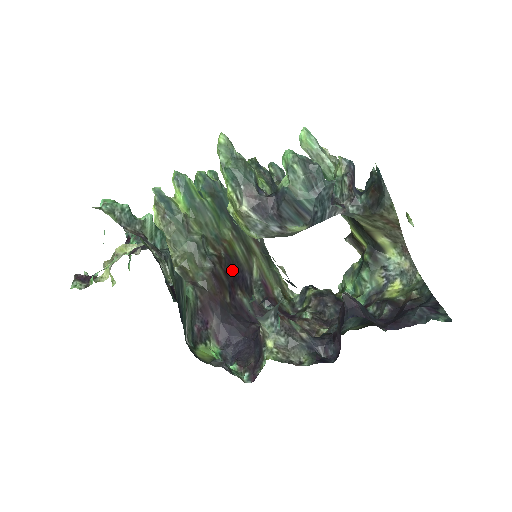
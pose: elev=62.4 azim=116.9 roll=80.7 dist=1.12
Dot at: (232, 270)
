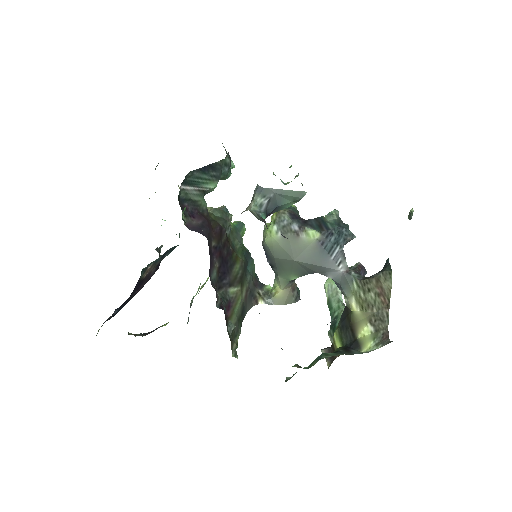
Dot at: (226, 257)
